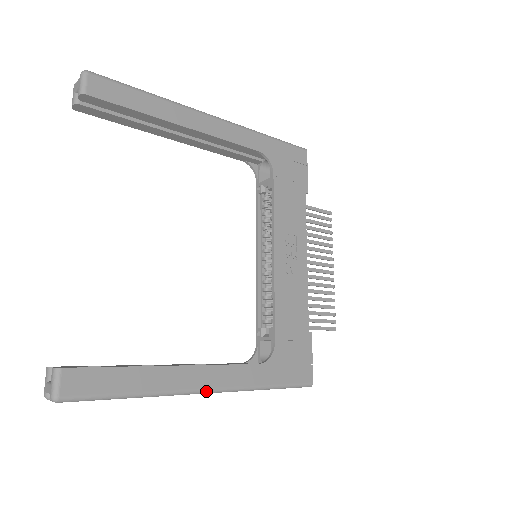
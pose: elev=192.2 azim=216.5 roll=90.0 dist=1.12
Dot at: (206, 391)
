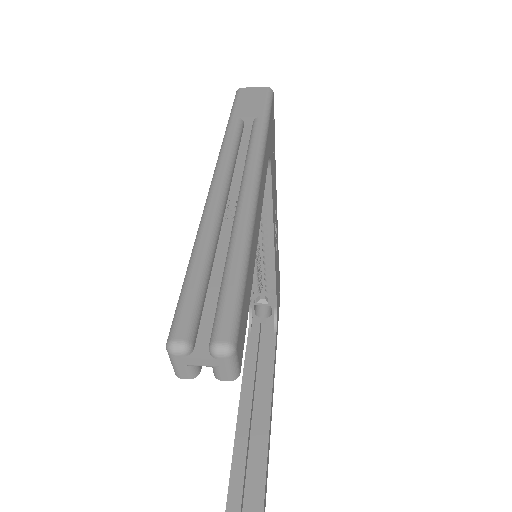
Dot at: (273, 391)
